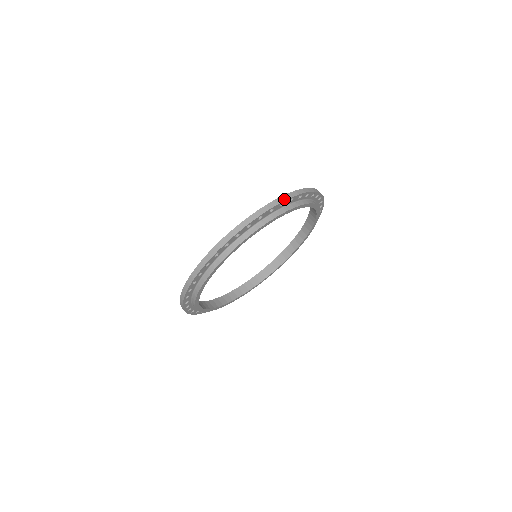
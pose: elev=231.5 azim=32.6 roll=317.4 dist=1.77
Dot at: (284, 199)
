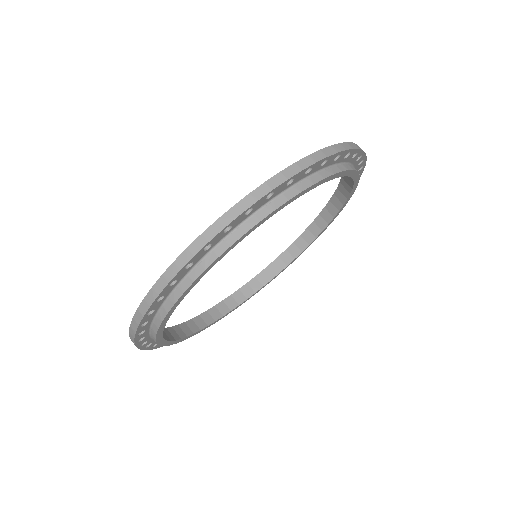
Dot at: occluded
